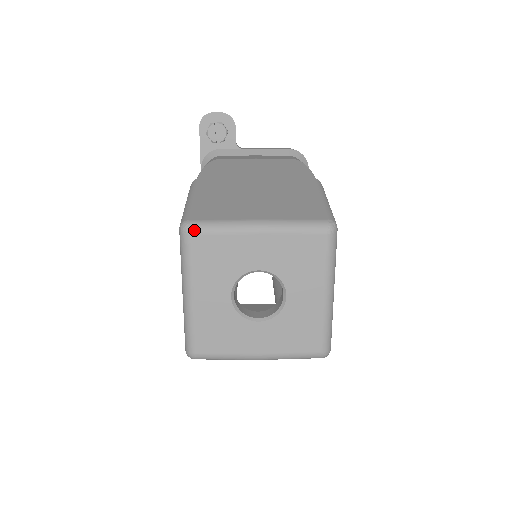
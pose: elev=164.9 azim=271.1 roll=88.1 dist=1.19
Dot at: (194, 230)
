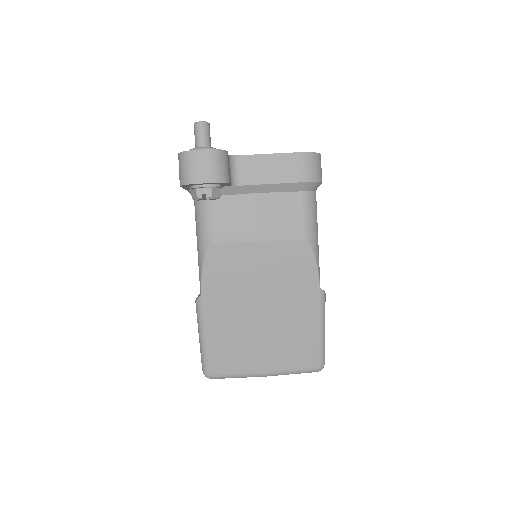
Dot at: occluded
